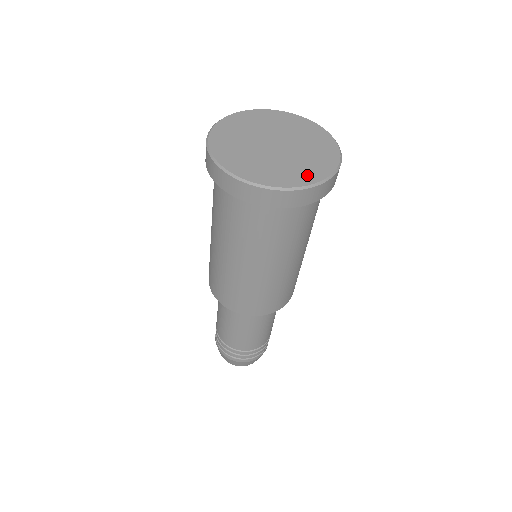
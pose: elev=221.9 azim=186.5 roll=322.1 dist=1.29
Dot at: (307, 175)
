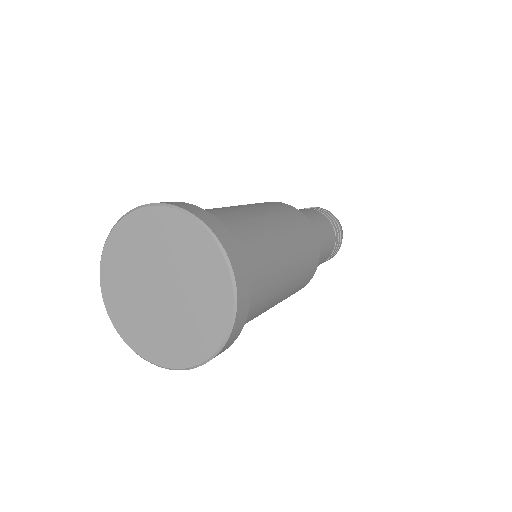
Dot at: (202, 342)
